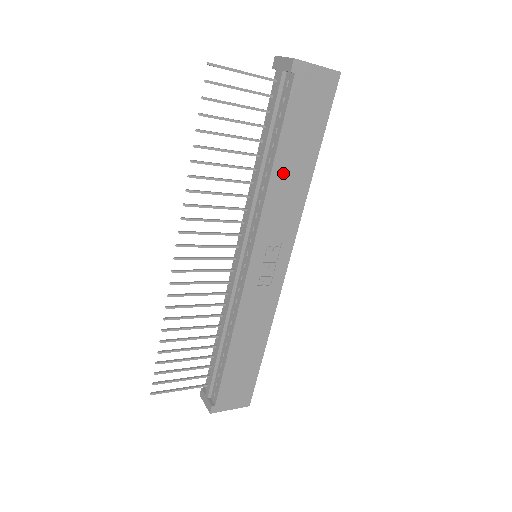
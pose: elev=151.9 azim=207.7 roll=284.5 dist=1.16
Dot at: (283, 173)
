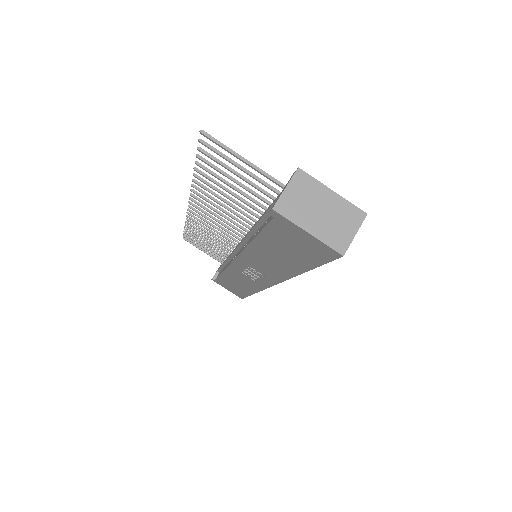
Dot at: (263, 252)
